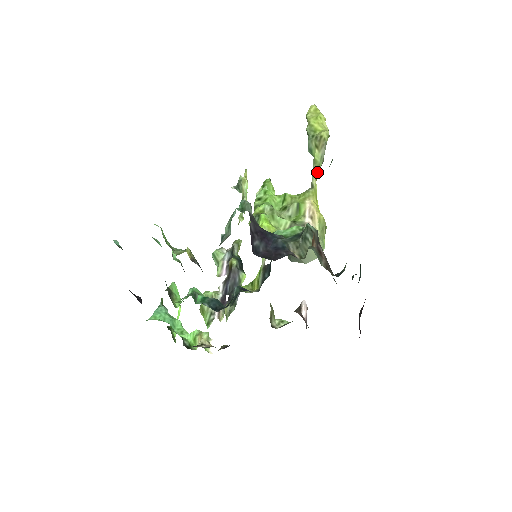
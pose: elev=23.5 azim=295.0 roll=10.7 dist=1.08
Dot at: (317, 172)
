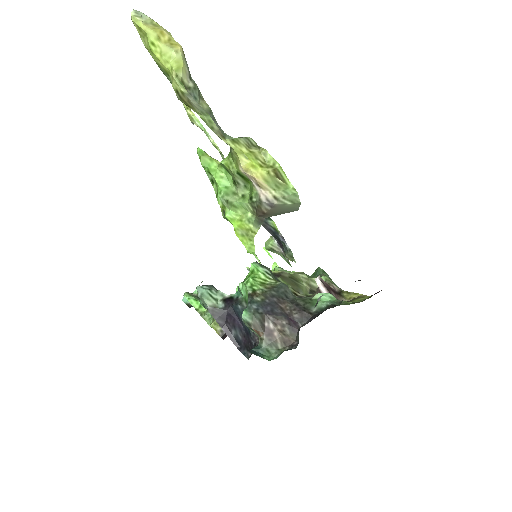
Dot at: (216, 131)
